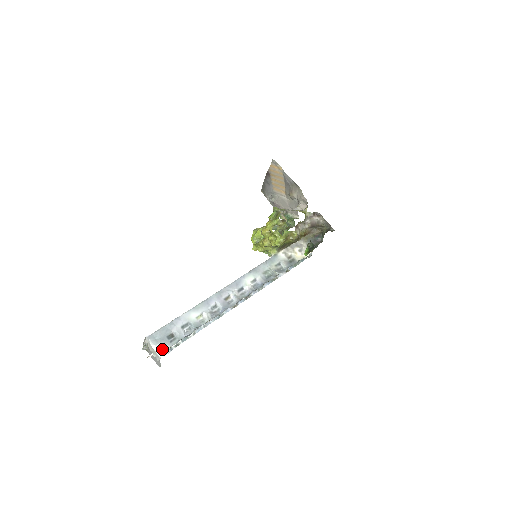
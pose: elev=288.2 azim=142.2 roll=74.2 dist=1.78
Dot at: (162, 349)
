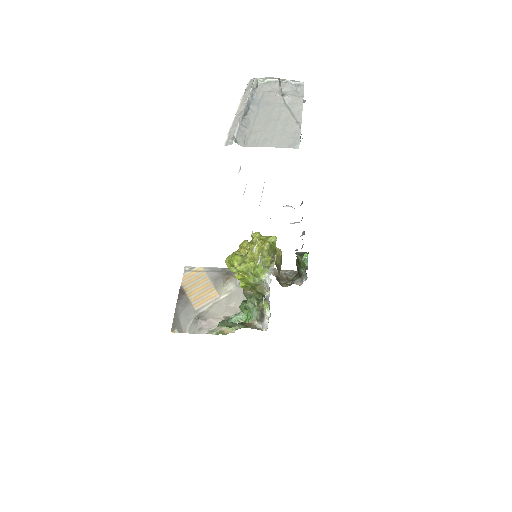
Dot at: occluded
